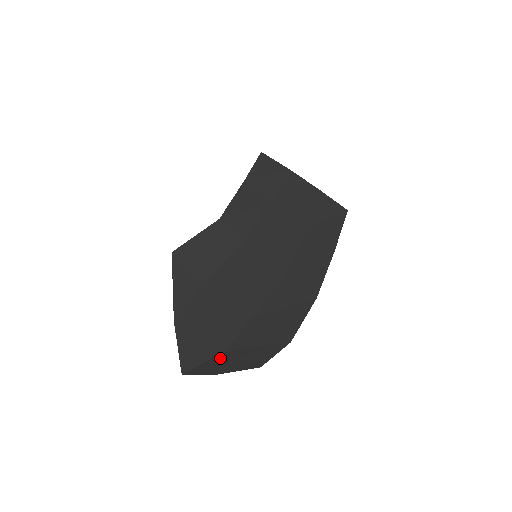
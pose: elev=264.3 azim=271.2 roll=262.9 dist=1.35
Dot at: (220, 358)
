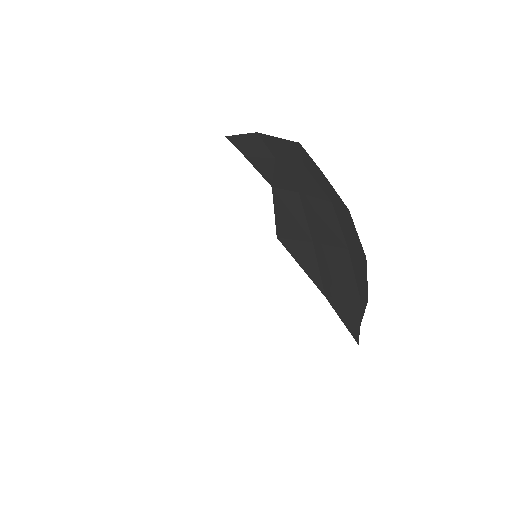
Dot at: occluded
